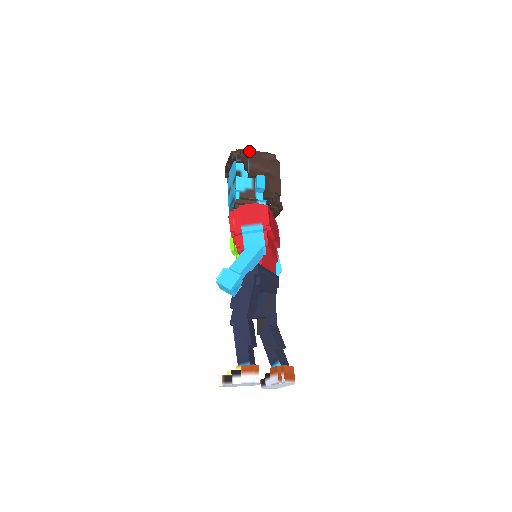
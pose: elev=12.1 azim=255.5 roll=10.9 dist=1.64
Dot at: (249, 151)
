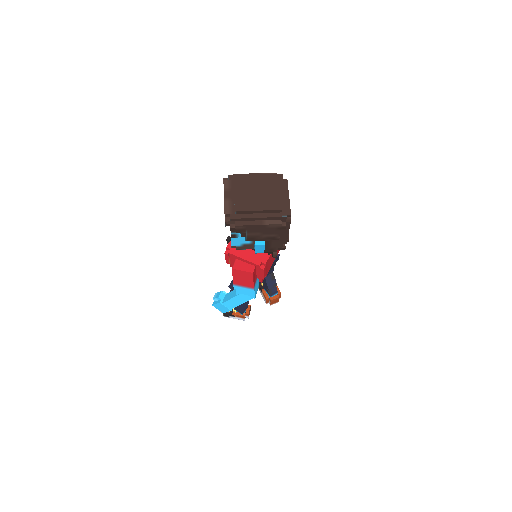
Dot at: (248, 218)
